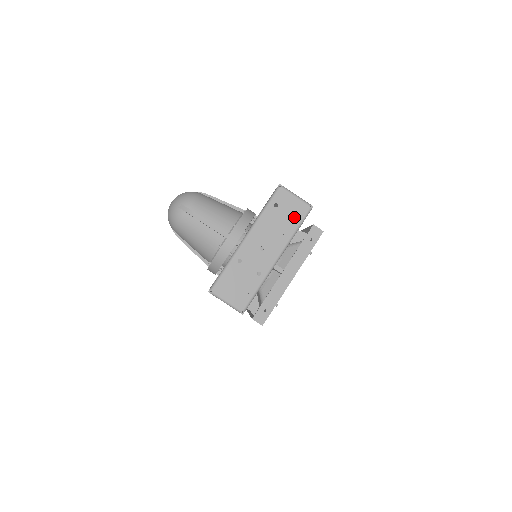
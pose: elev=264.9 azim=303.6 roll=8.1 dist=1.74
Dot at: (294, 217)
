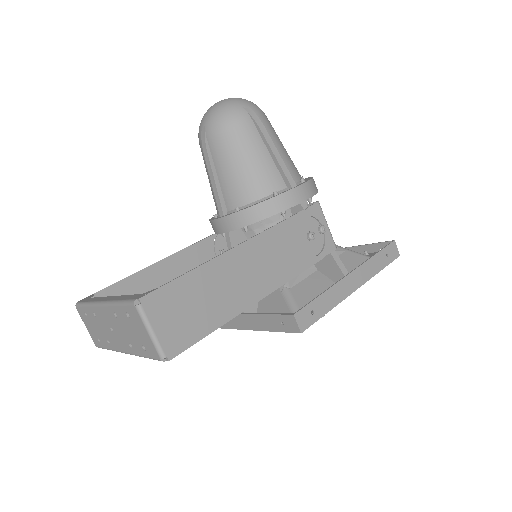
Dot at: (278, 282)
